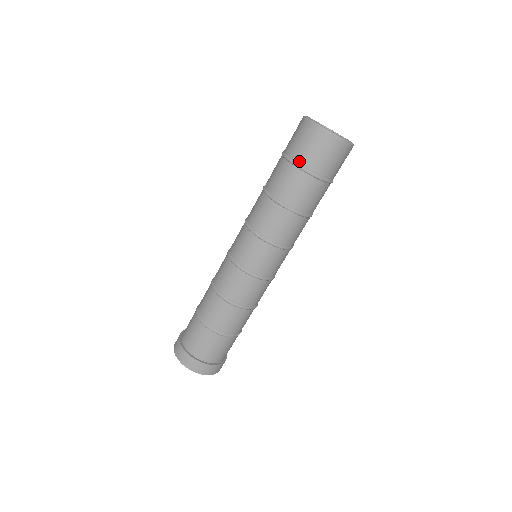
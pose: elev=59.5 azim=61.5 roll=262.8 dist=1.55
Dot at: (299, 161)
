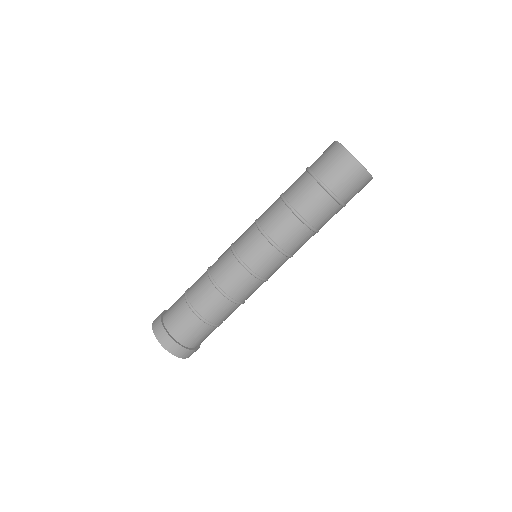
Dot at: (334, 191)
